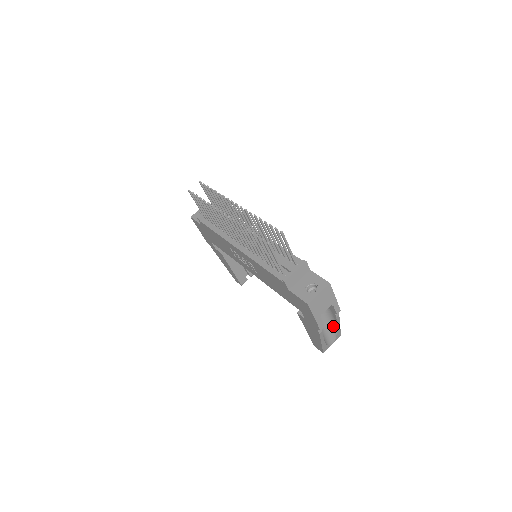
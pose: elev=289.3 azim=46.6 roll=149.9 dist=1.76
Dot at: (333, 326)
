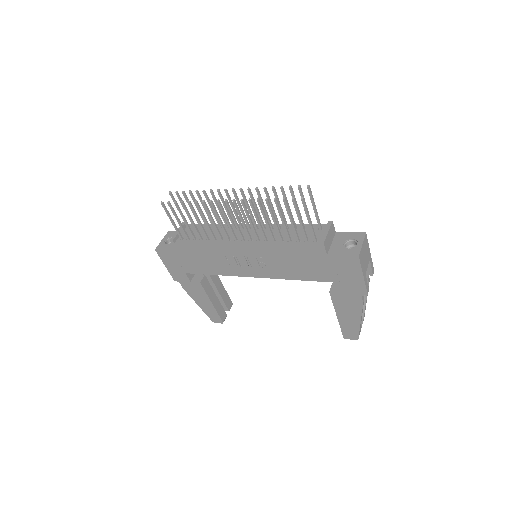
Dot at: occluded
